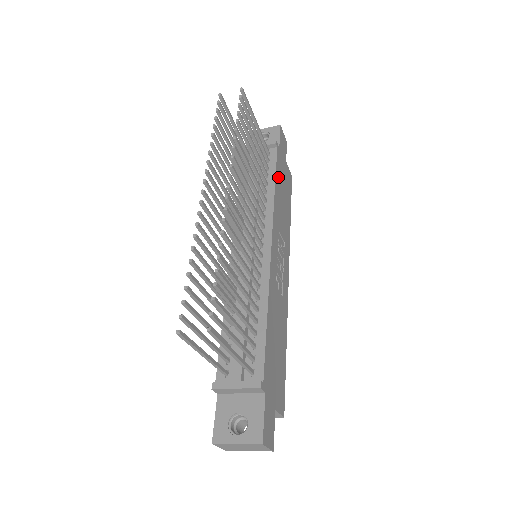
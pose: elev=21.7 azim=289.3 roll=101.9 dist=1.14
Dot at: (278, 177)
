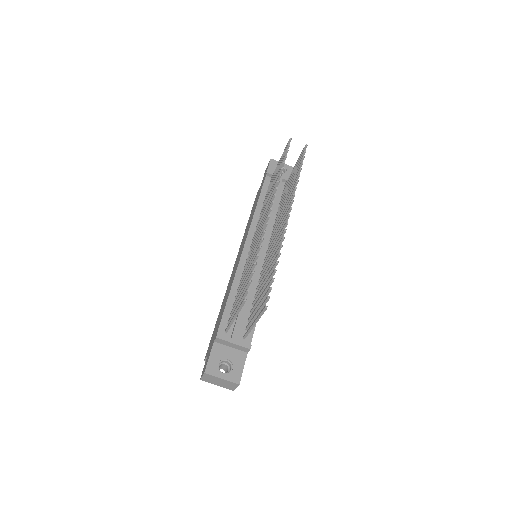
Dot at: occluded
